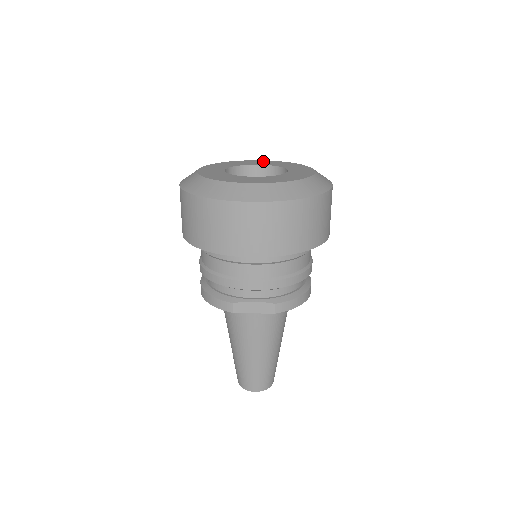
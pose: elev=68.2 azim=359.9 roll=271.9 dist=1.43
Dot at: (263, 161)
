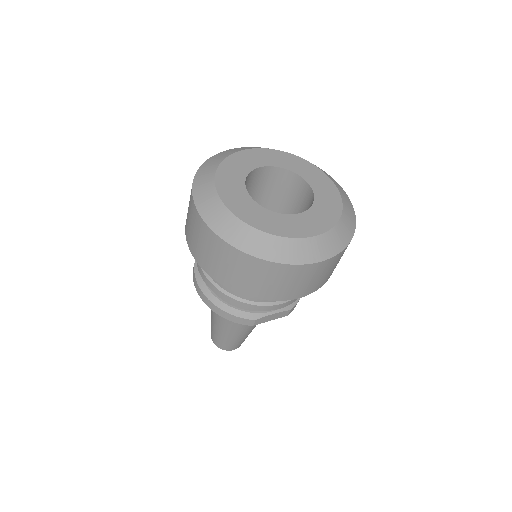
Dot at: (261, 152)
